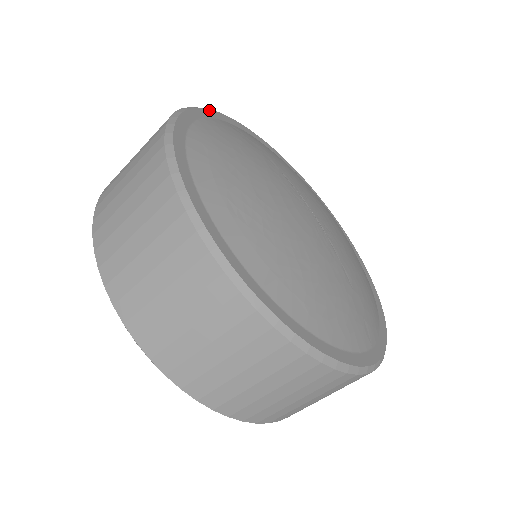
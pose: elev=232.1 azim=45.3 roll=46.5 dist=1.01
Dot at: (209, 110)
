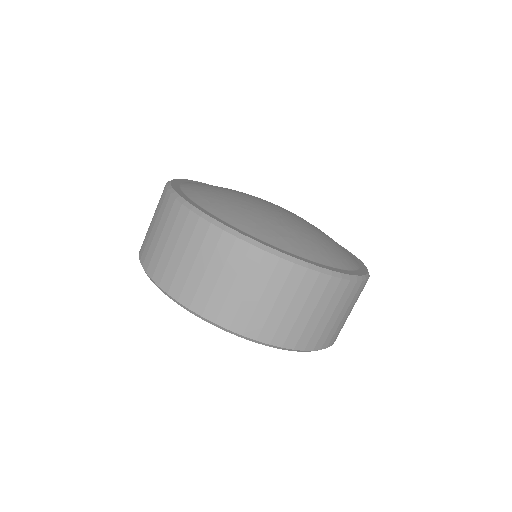
Dot at: occluded
